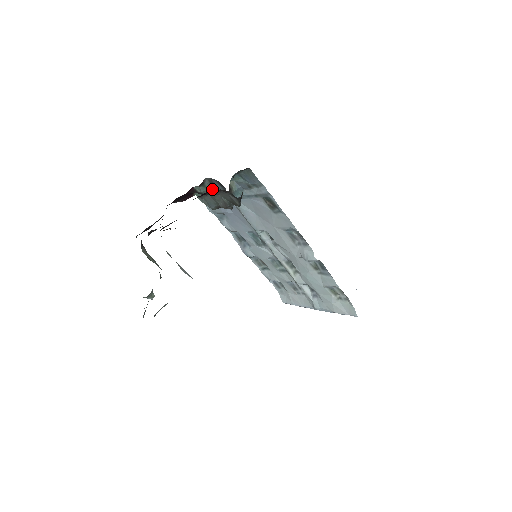
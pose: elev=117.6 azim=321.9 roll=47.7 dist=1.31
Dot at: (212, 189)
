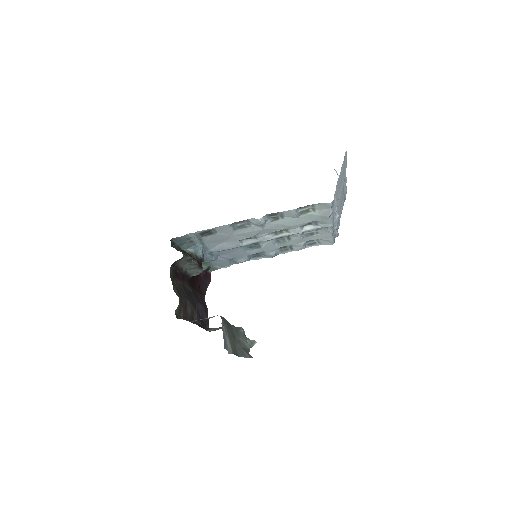
Dot at: occluded
